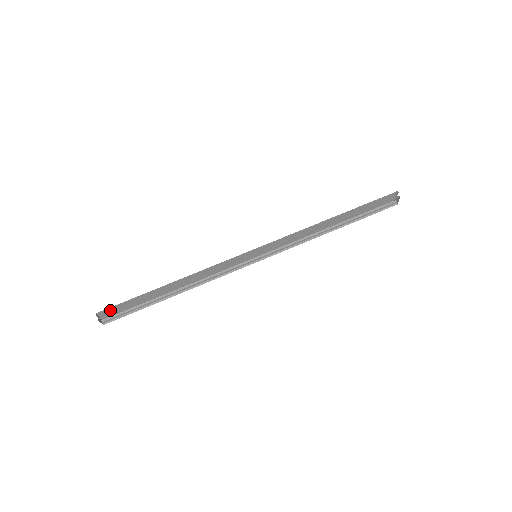
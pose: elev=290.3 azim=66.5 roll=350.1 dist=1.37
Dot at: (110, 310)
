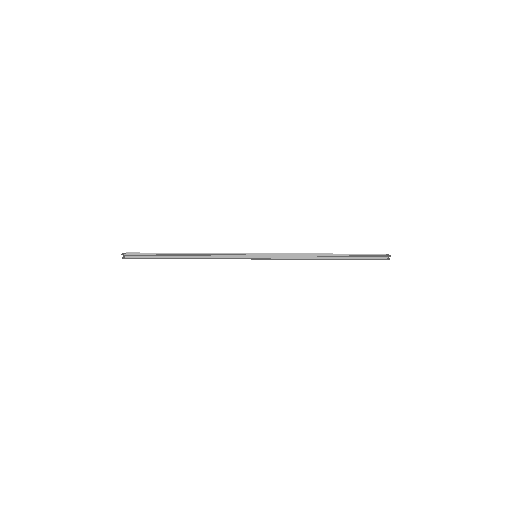
Dot at: occluded
